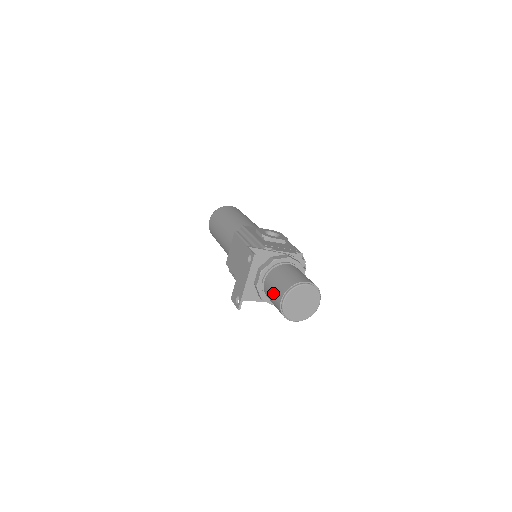
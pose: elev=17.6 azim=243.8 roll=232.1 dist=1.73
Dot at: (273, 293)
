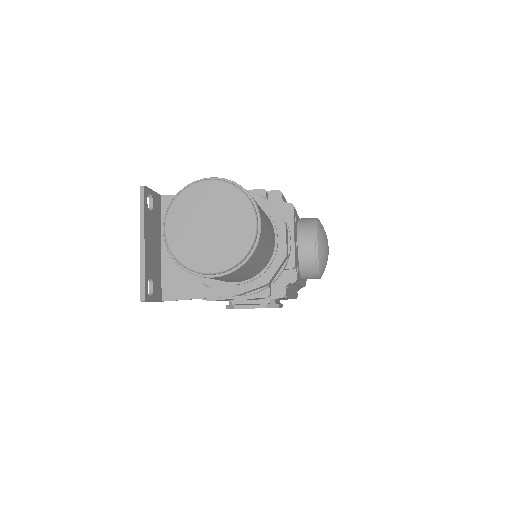
Dot at: occluded
